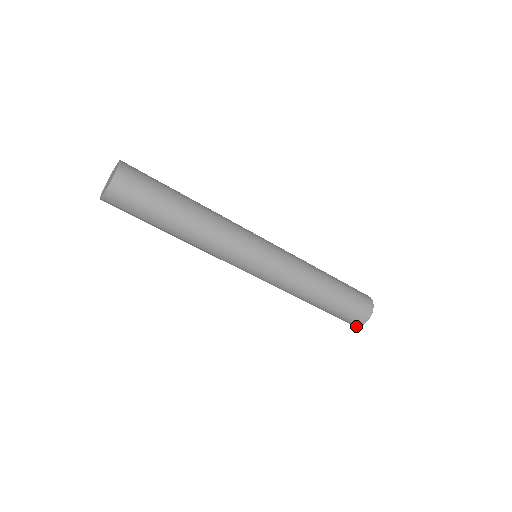
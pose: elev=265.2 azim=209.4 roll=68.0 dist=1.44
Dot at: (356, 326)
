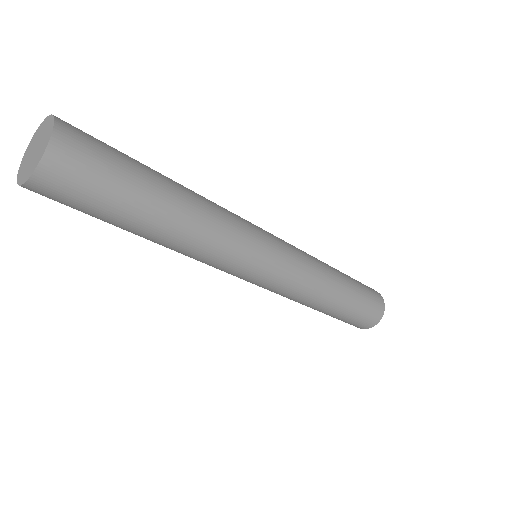
Dot at: occluded
